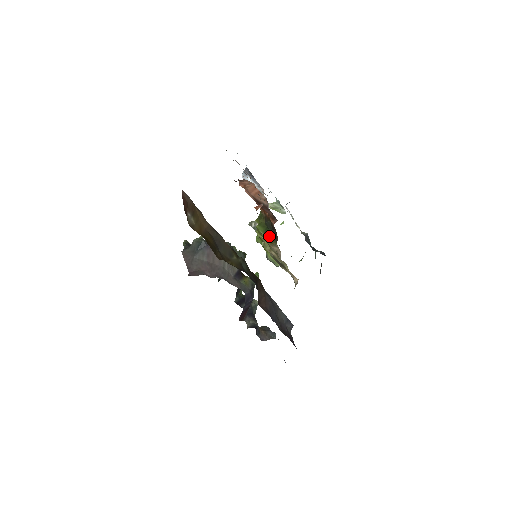
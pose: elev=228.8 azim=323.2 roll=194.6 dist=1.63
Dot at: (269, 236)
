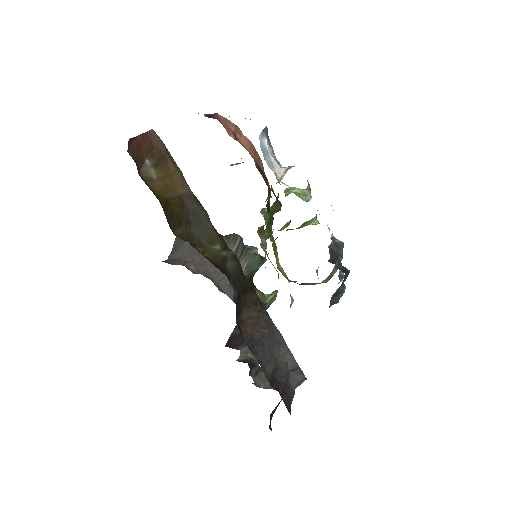
Dot at: (269, 225)
